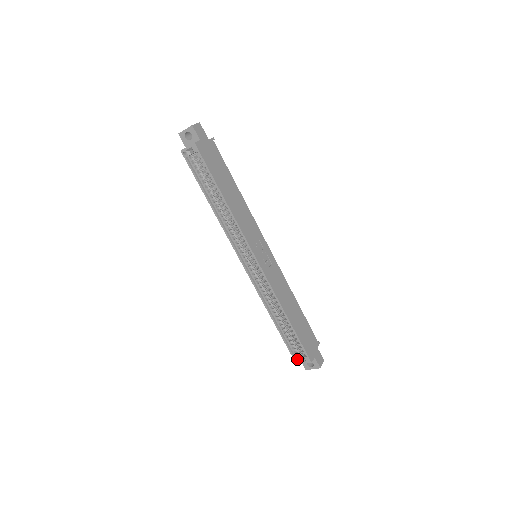
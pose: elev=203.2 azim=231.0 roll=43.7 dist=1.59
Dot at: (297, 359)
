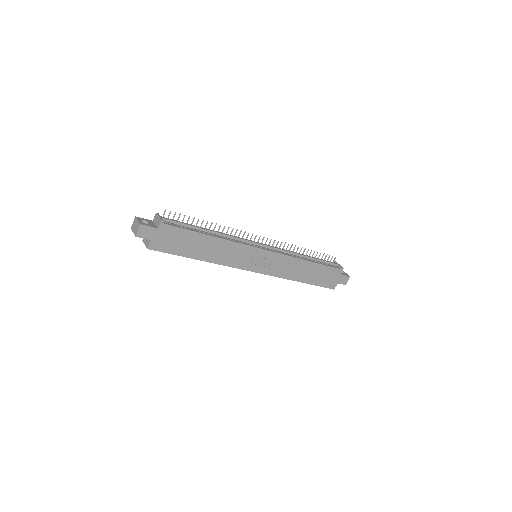
Dot at: occluded
